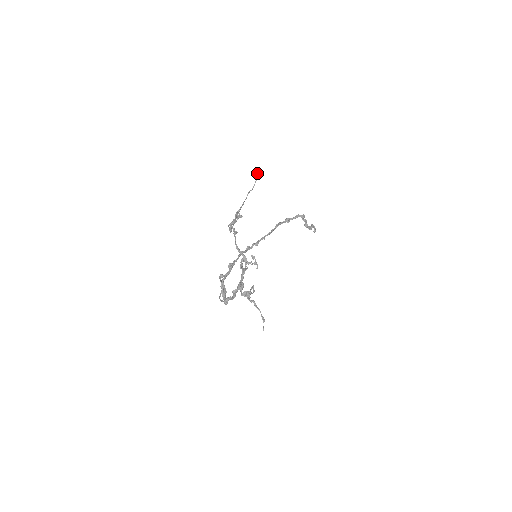
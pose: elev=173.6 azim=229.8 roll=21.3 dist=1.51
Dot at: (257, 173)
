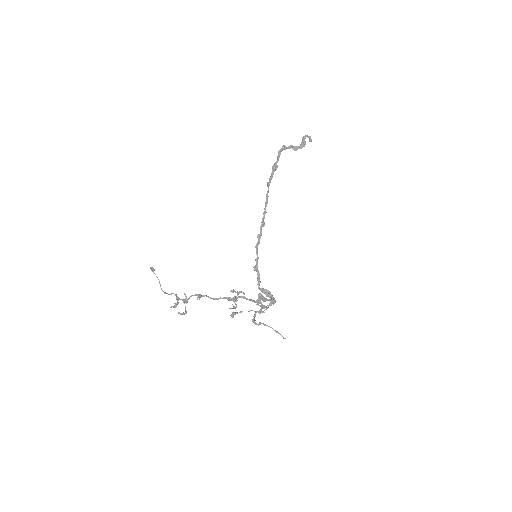
Dot at: occluded
